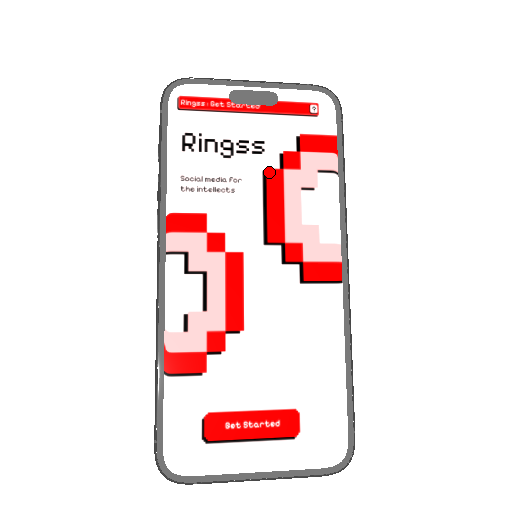
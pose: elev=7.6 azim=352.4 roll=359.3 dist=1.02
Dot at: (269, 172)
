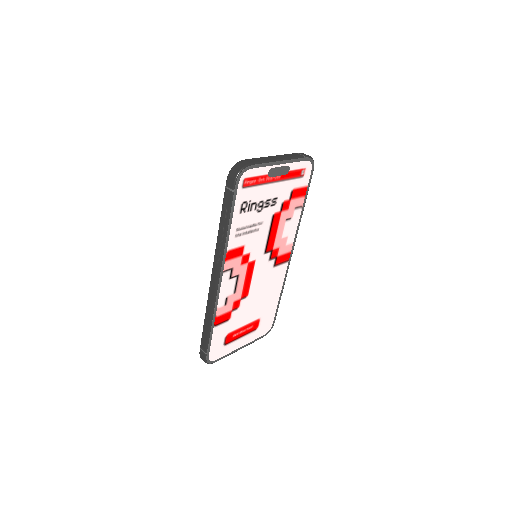
Dot at: (275, 215)
